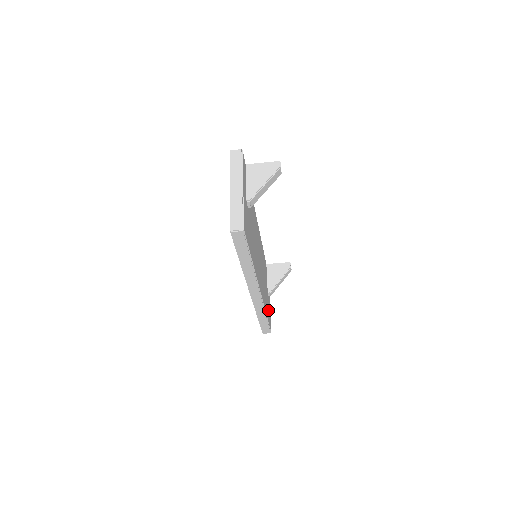
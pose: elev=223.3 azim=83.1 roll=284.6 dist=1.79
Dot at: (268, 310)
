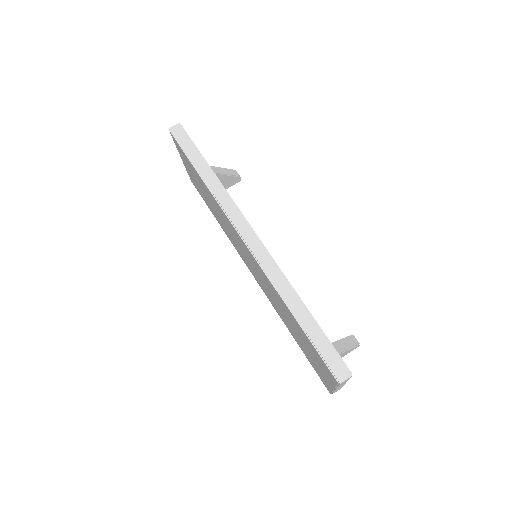
Dot at: occluded
